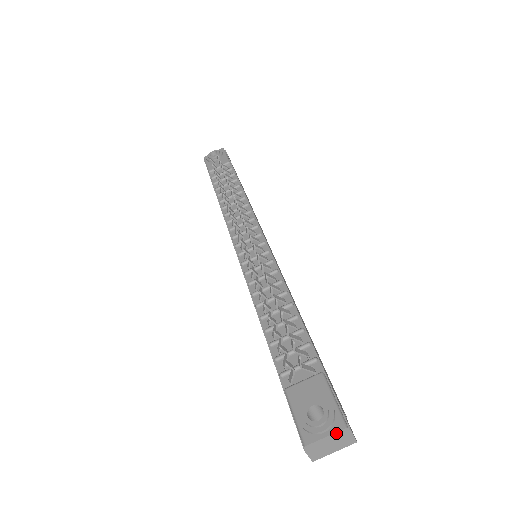
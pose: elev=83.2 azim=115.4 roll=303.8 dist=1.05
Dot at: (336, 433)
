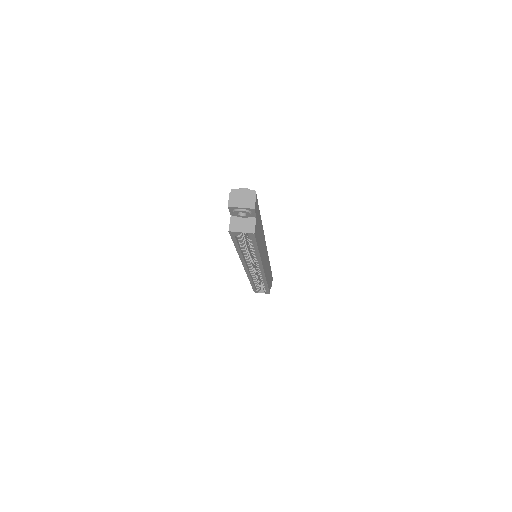
Dot at: (249, 191)
